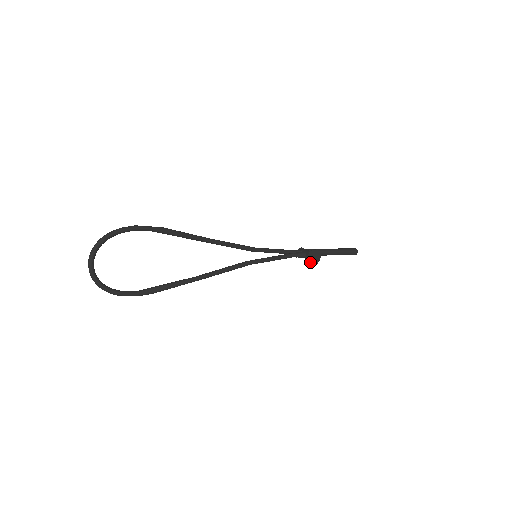
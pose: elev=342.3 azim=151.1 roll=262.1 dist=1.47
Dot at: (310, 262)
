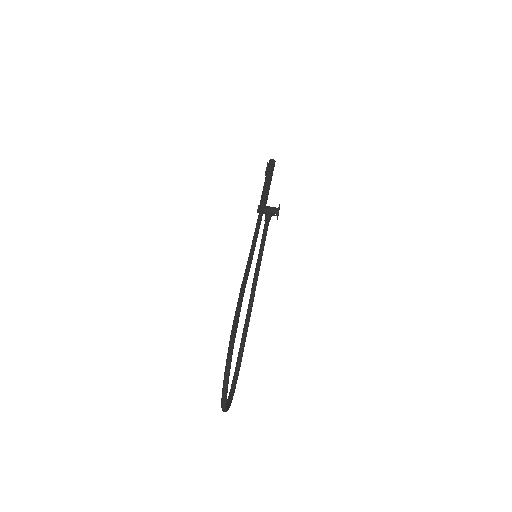
Dot at: occluded
